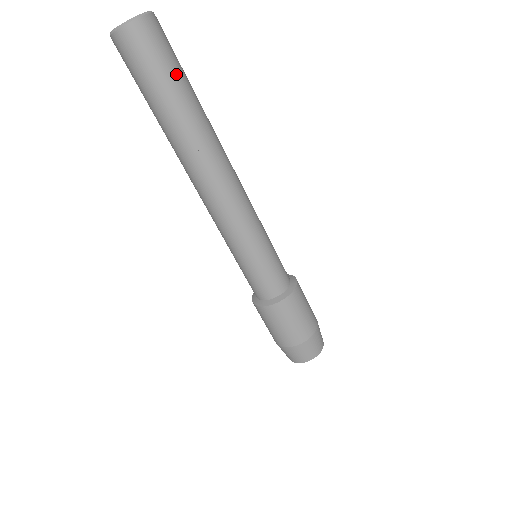
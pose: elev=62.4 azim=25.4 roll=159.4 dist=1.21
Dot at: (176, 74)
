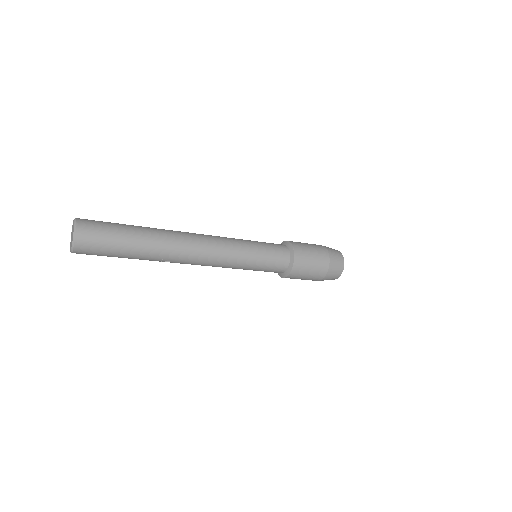
Dot at: (118, 250)
